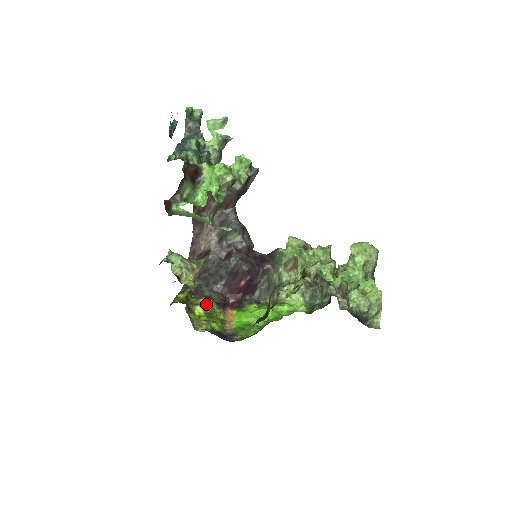
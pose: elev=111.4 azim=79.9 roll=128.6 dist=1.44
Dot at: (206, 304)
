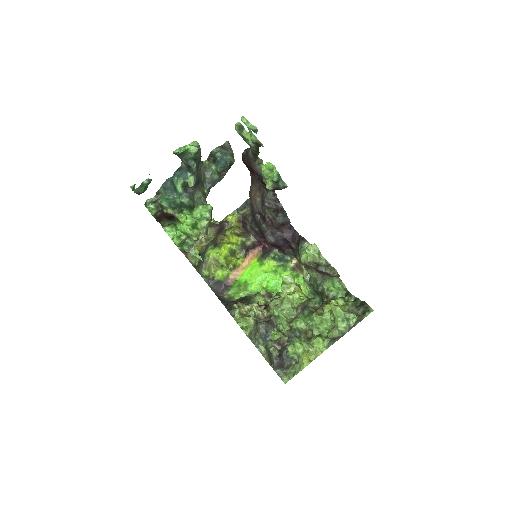
Dot at: (232, 246)
